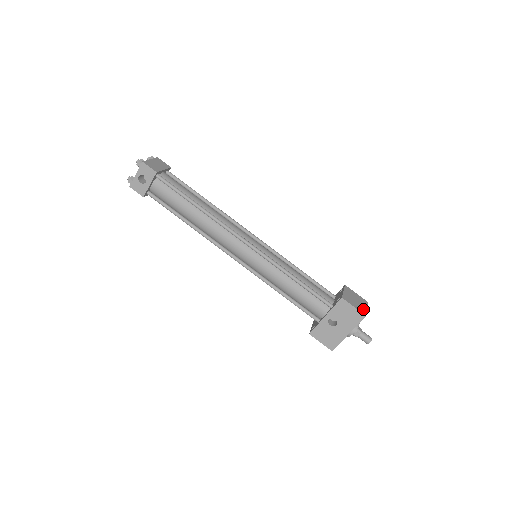
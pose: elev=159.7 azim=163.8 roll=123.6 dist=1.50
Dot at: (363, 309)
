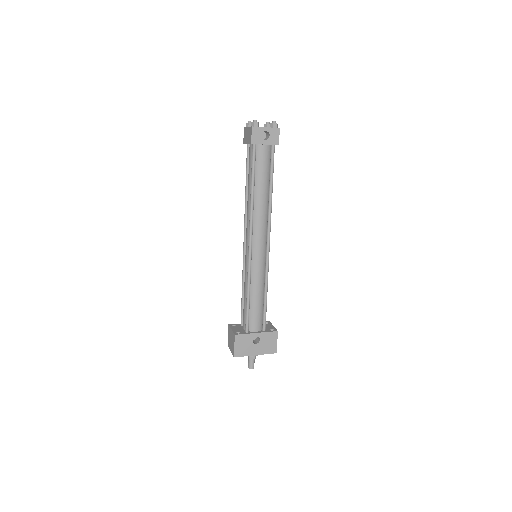
Dot at: occluded
